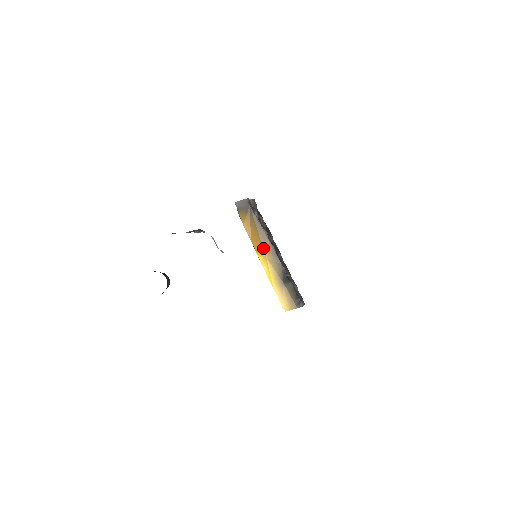
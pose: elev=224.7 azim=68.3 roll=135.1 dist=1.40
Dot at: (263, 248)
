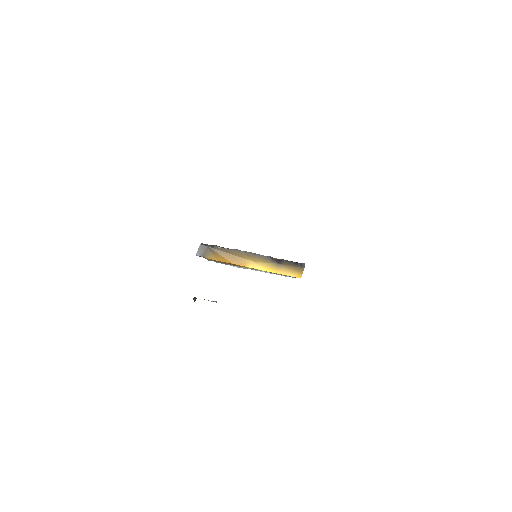
Dot at: (245, 259)
